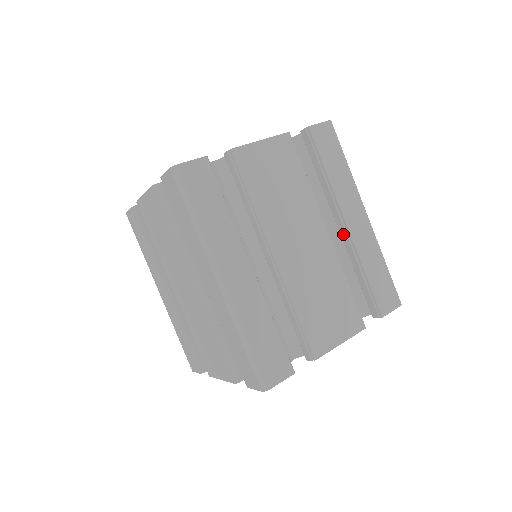
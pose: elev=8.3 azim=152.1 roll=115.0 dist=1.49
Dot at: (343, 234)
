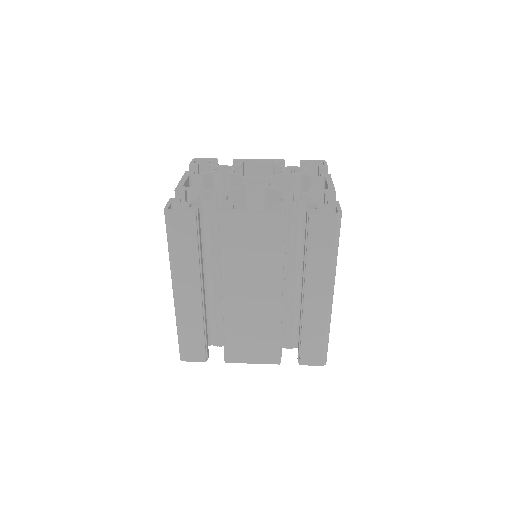
Dot at: occluded
